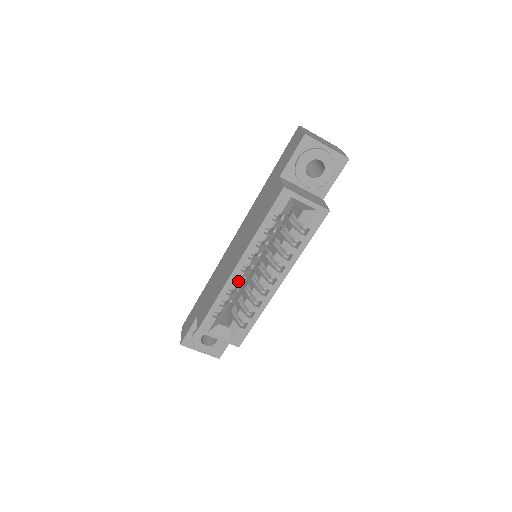
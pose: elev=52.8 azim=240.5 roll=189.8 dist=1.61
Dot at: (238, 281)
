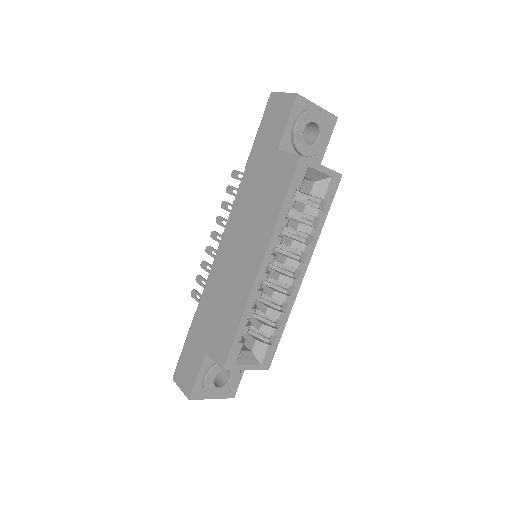
Dot at: (260, 287)
